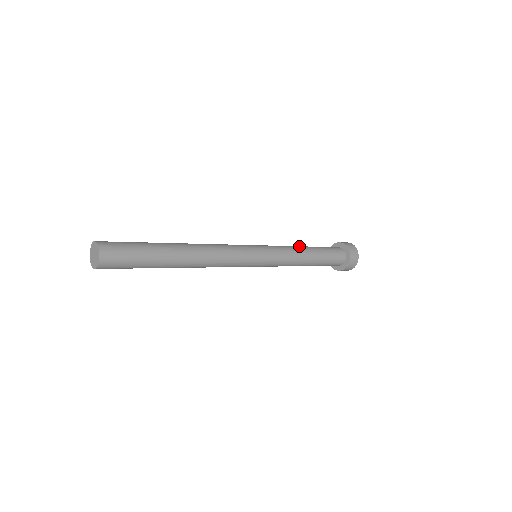
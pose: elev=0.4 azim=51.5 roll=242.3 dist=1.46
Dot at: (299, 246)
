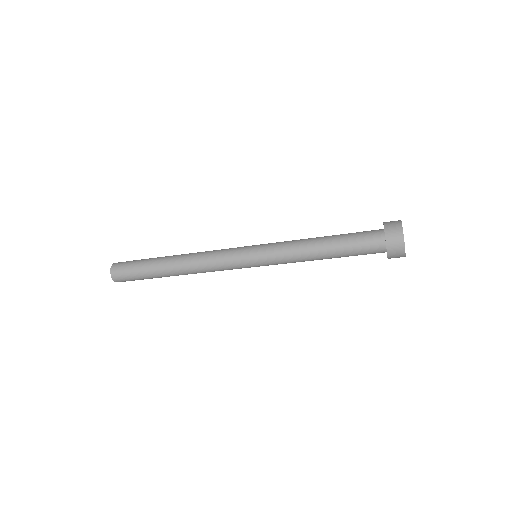
Dot at: occluded
